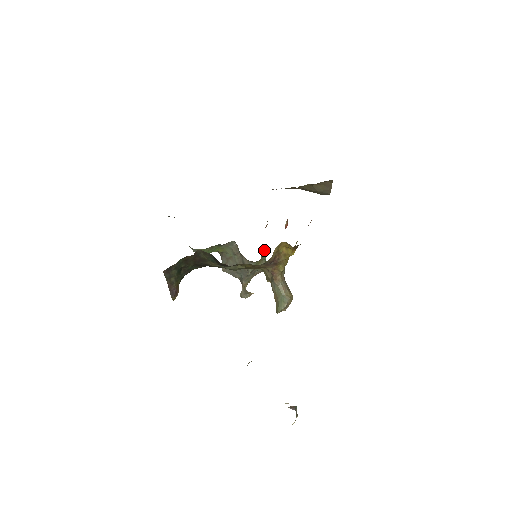
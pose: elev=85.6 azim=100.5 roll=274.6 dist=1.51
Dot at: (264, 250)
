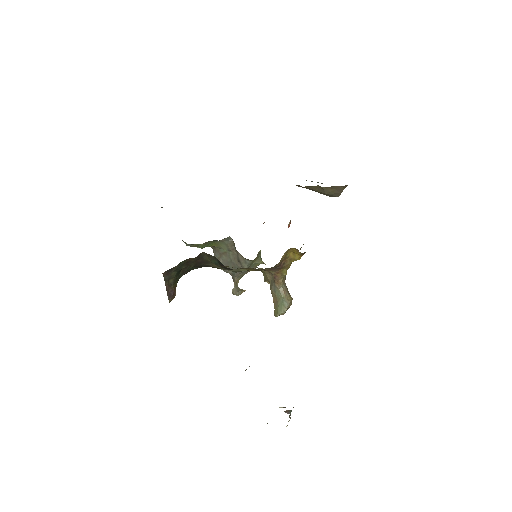
Dot at: occluded
